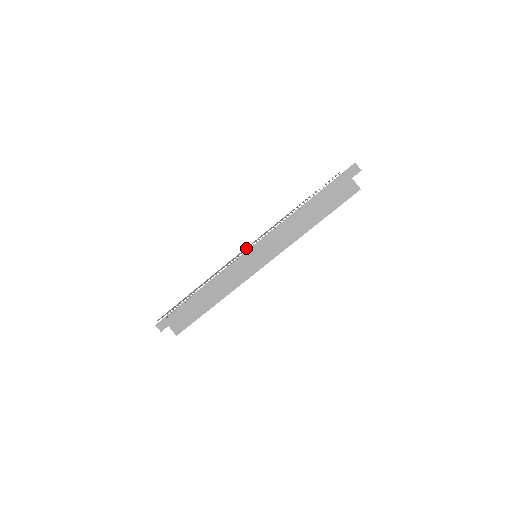
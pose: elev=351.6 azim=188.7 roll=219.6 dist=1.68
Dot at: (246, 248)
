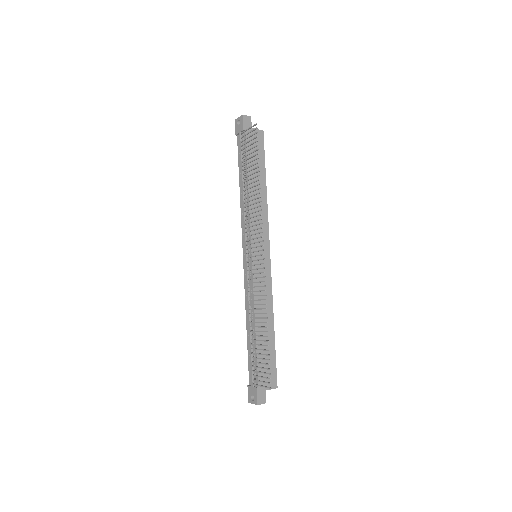
Dot at: (260, 250)
